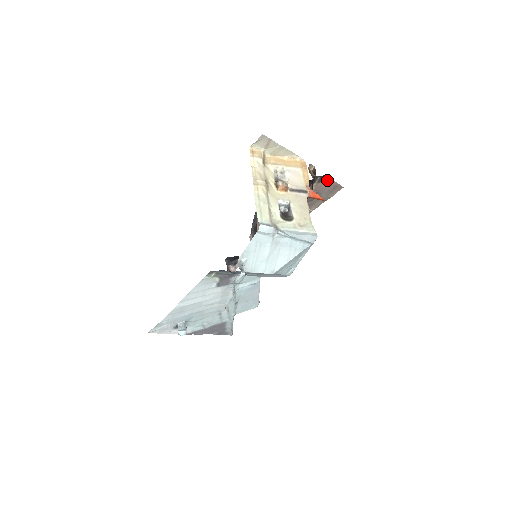
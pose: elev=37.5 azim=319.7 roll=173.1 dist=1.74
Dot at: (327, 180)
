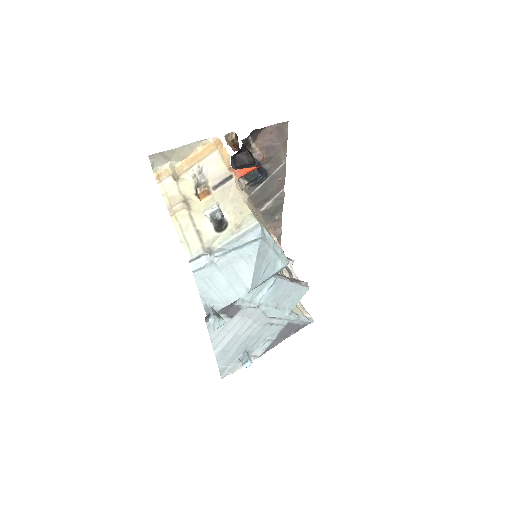
Dot at: (261, 131)
